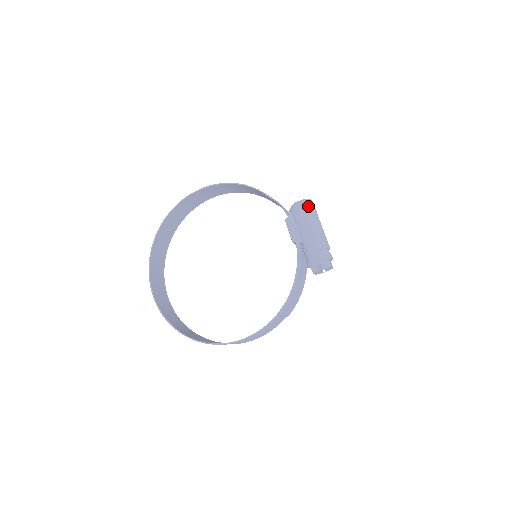
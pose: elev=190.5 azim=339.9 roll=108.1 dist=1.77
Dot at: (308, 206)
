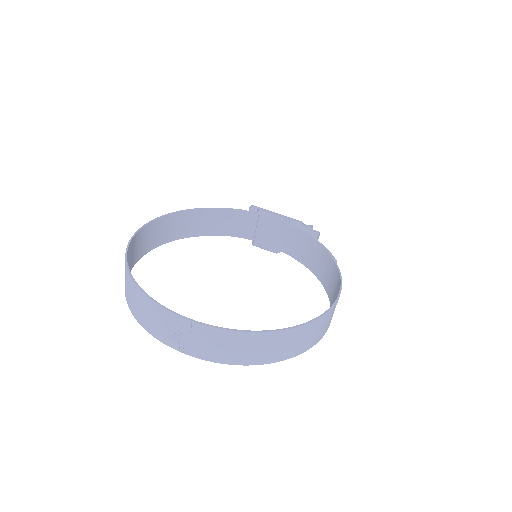
Dot at: occluded
